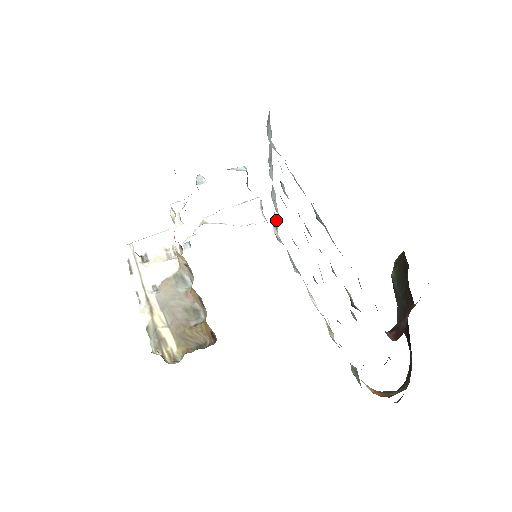
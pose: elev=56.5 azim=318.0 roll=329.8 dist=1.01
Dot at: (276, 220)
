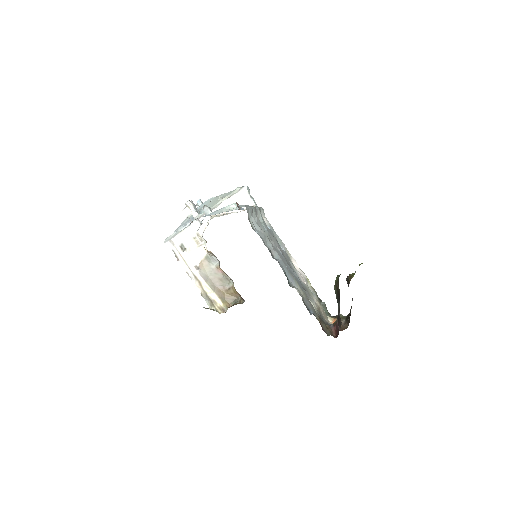
Dot at: occluded
